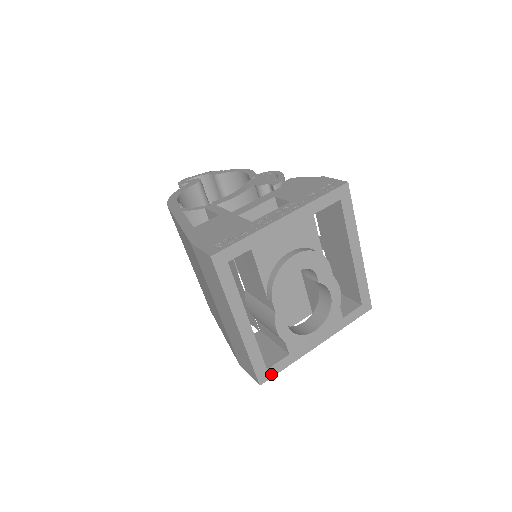
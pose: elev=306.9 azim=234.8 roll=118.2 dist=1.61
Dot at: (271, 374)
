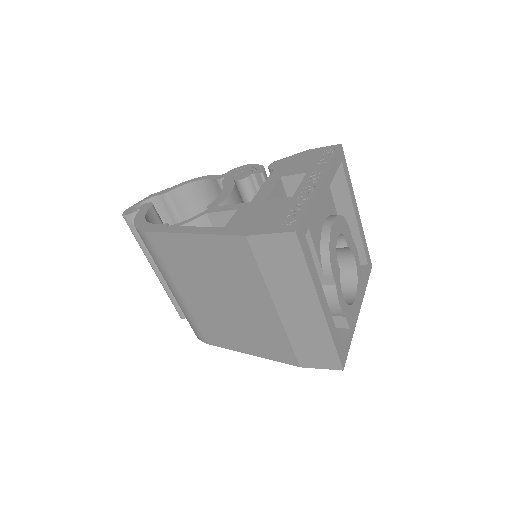
Dot at: (346, 355)
